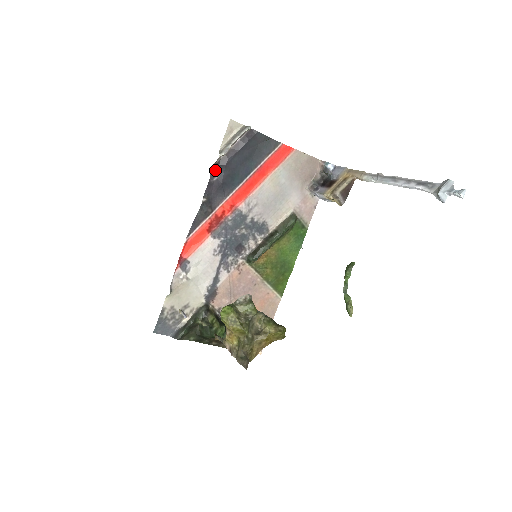
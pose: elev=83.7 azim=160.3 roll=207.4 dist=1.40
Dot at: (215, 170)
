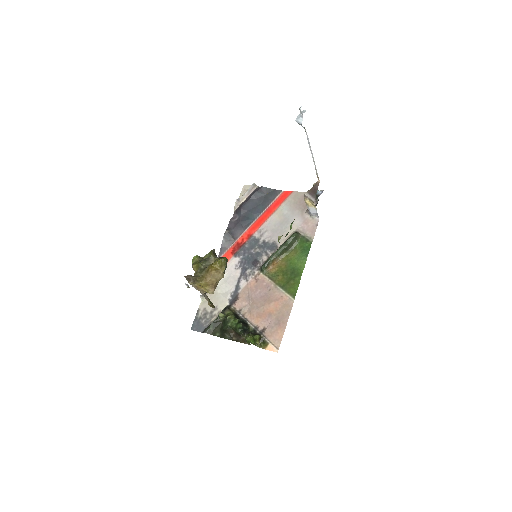
Dot at: (236, 215)
